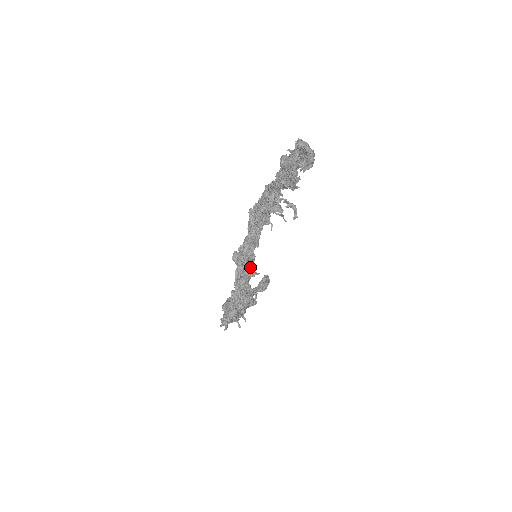
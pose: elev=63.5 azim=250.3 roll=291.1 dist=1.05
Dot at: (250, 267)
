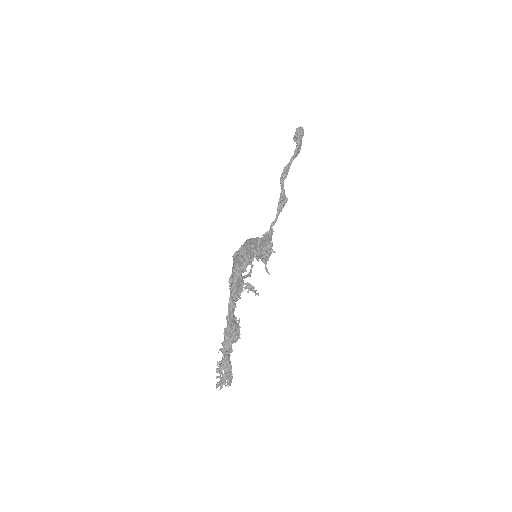
Dot at: (257, 256)
